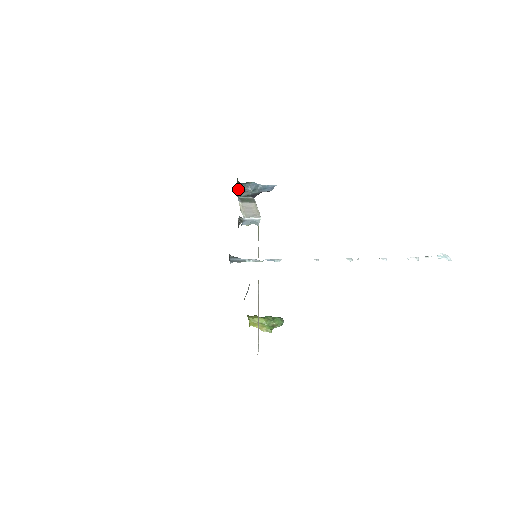
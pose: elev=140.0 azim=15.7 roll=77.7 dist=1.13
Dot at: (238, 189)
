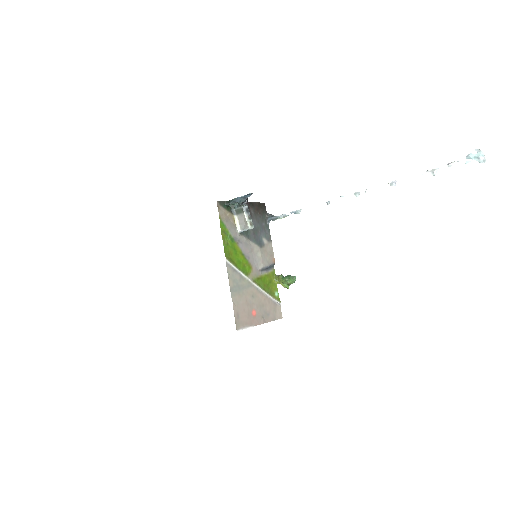
Dot at: (231, 203)
